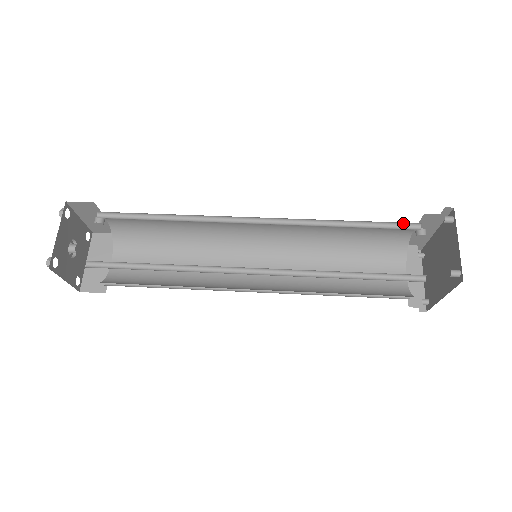
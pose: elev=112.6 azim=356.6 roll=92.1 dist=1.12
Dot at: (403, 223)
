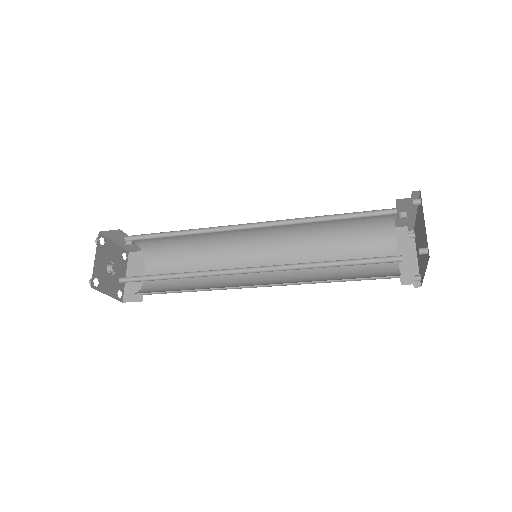
Dot at: (379, 210)
